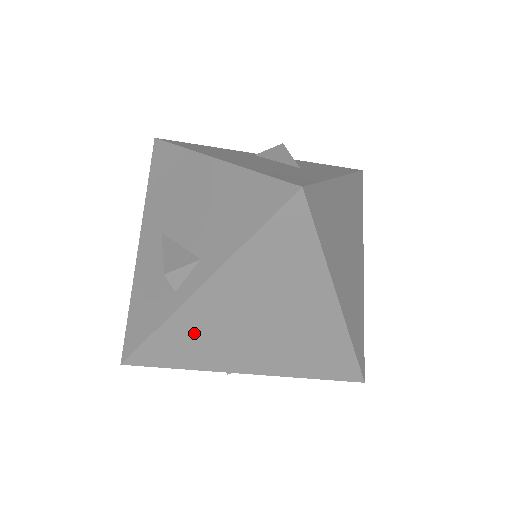
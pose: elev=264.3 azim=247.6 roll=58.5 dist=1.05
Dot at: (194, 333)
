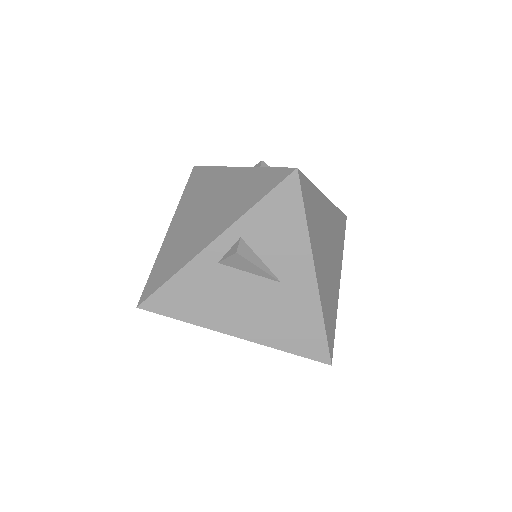
Dot at: occluded
